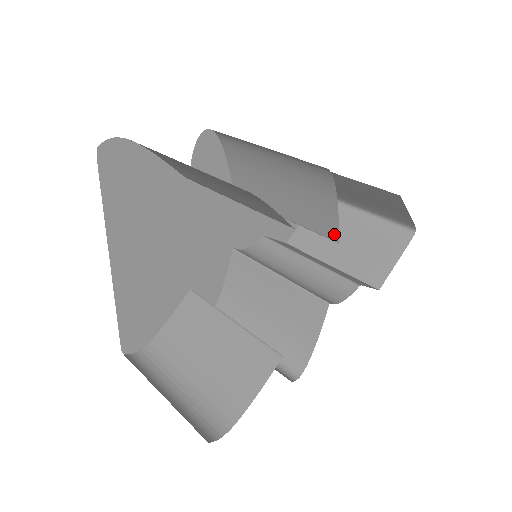
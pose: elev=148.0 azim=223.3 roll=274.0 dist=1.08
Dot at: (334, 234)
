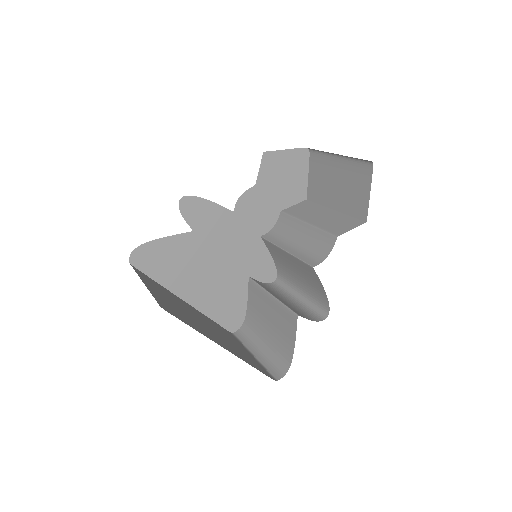
Dot at: occluded
